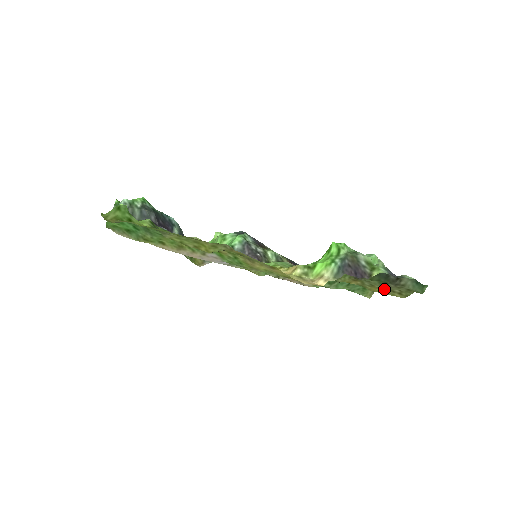
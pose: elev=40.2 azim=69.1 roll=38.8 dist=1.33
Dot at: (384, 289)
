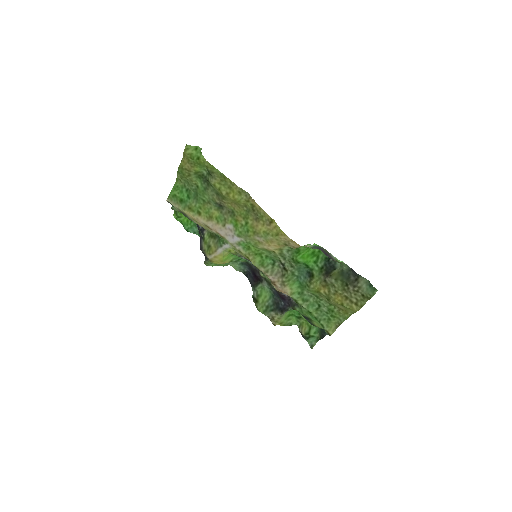
Dot at: (345, 299)
